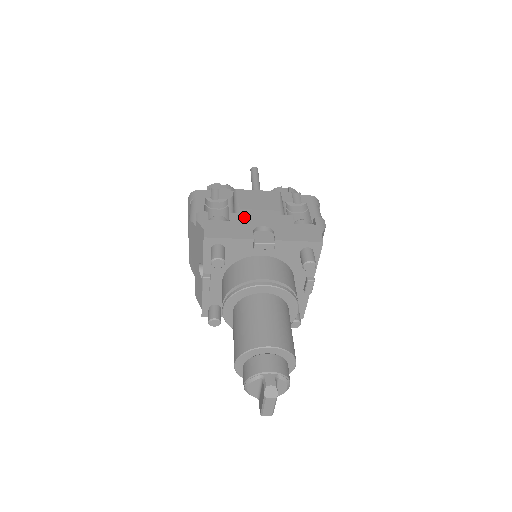
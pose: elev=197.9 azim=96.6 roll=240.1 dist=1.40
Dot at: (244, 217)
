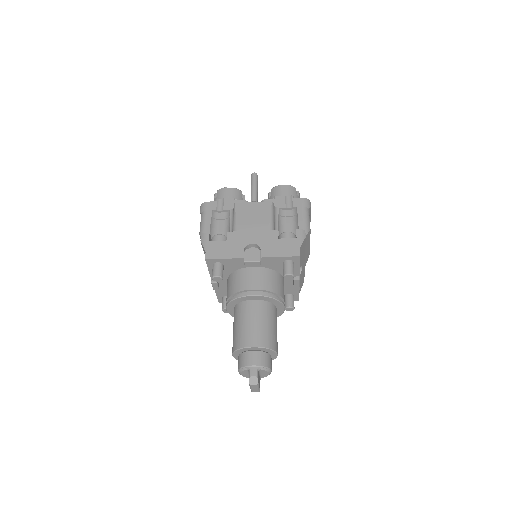
Dot at: (238, 235)
